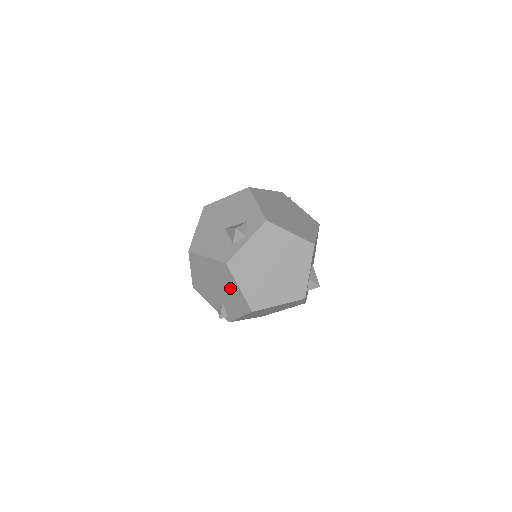
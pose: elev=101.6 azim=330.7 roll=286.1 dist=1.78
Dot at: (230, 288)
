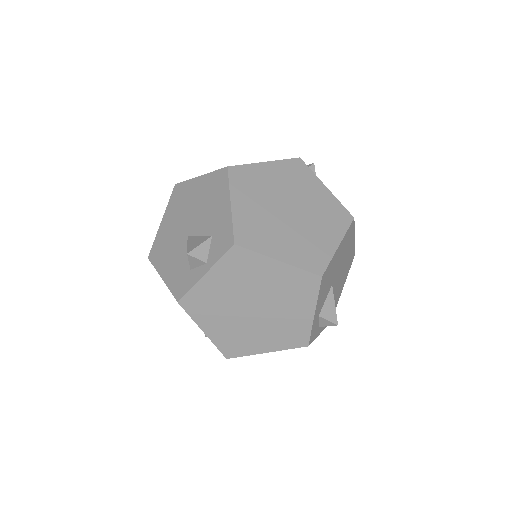
Dot at: occluded
